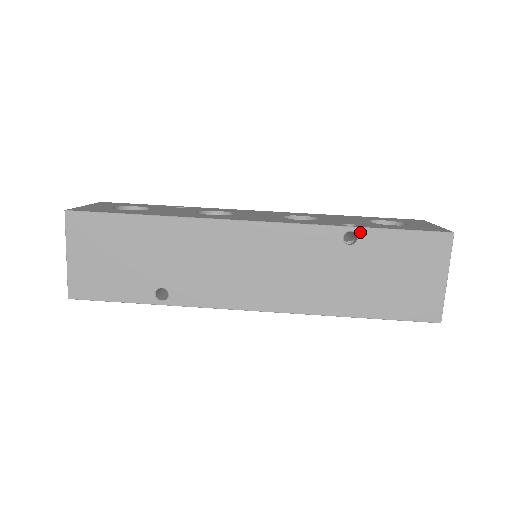
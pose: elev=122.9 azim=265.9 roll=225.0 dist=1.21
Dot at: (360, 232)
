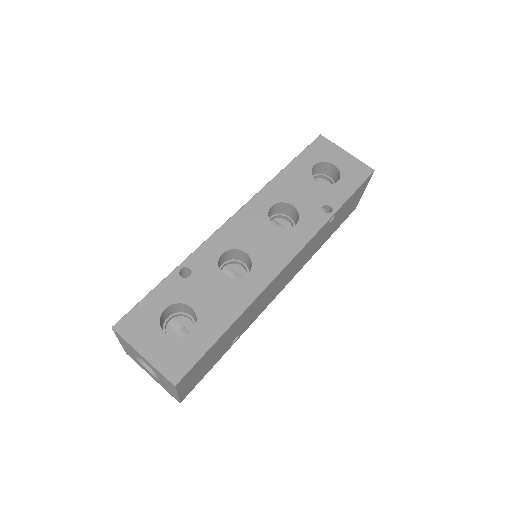
Dot at: (337, 212)
